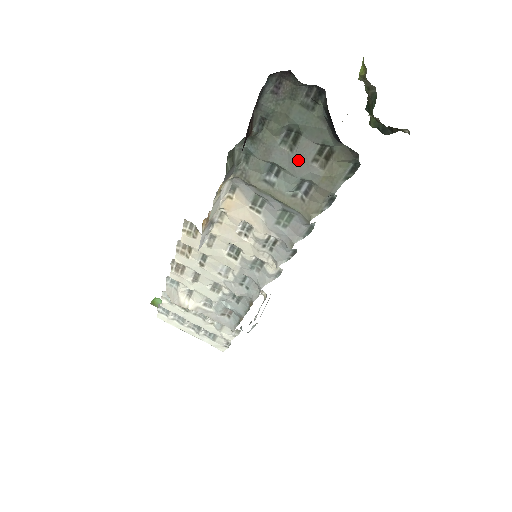
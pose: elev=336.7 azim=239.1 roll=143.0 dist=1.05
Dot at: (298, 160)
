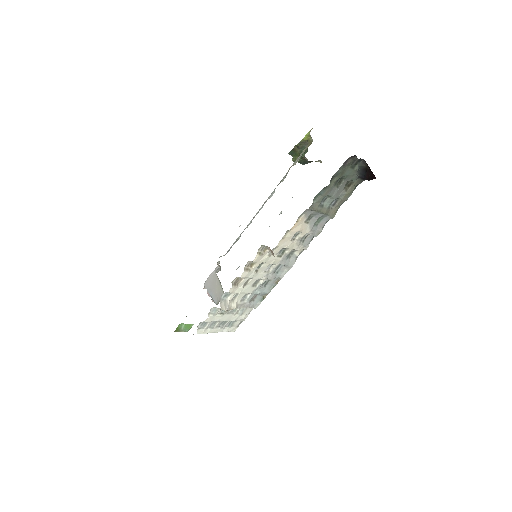
Dot at: (339, 191)
